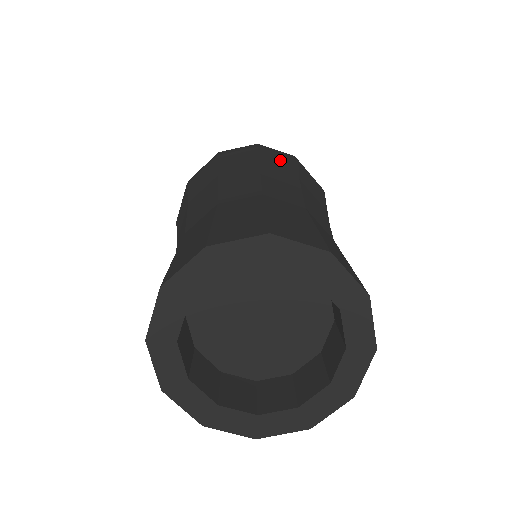
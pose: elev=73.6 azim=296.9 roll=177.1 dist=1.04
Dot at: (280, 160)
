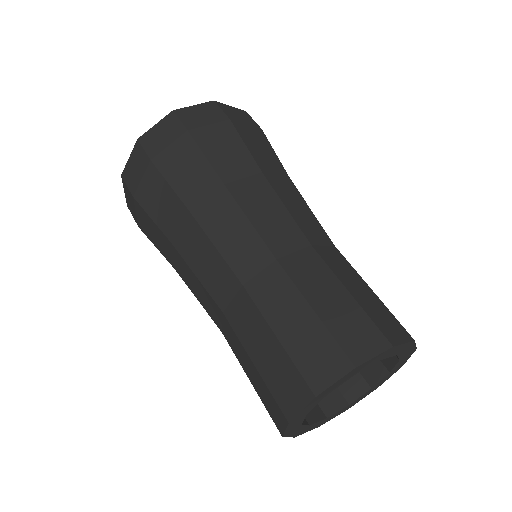
Dot at: (223, 143)
